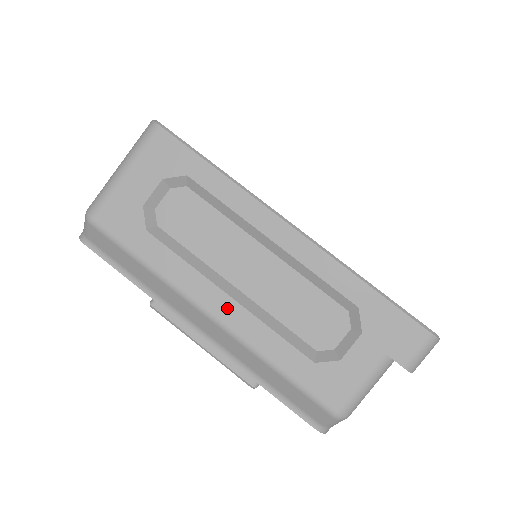
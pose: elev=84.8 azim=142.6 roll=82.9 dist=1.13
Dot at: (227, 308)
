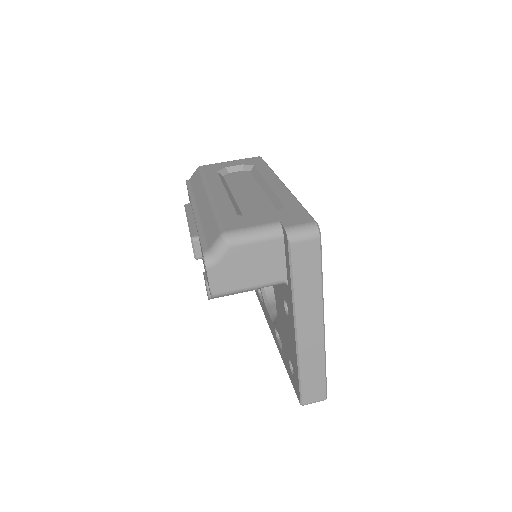
Dot at: (220, 193)
